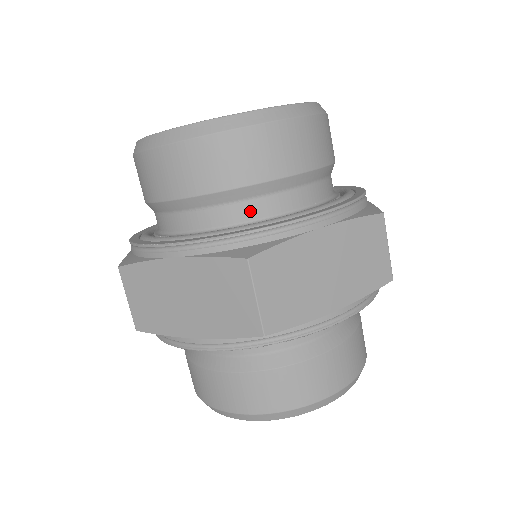
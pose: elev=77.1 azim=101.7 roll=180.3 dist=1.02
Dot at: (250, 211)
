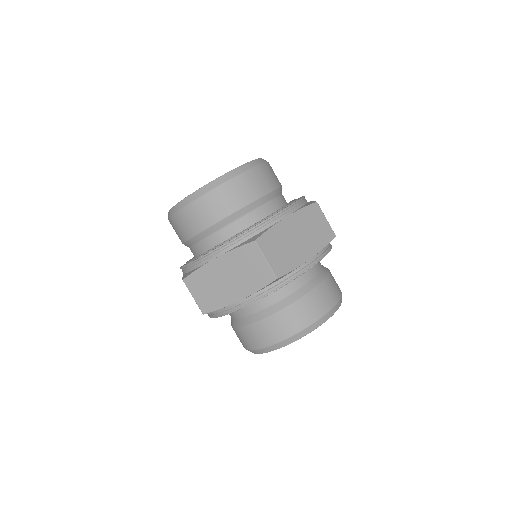
Dot at: (246, 222)
